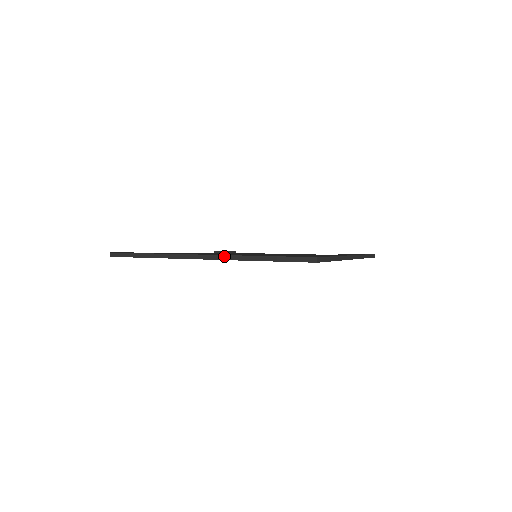
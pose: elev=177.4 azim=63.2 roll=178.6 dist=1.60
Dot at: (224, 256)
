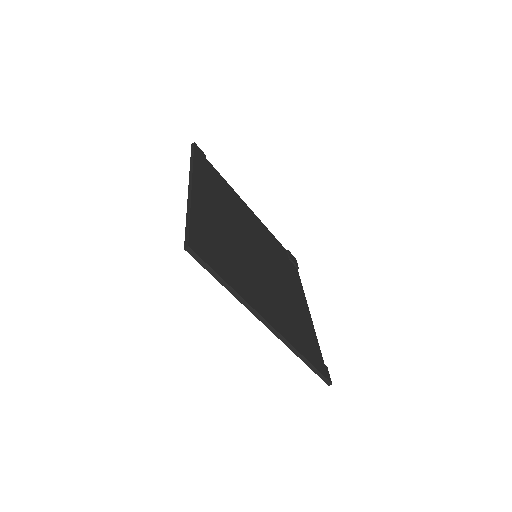
Dot at: (190, 195)
